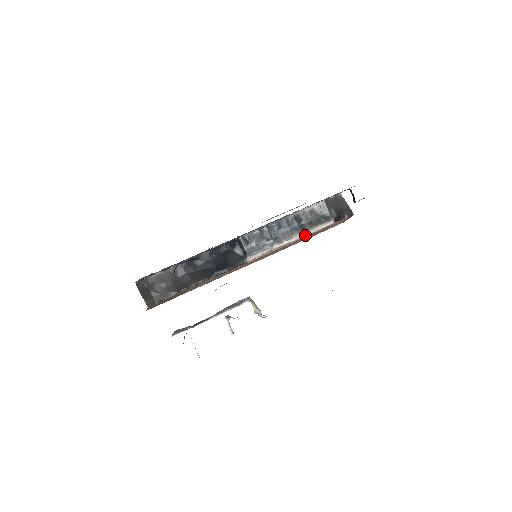
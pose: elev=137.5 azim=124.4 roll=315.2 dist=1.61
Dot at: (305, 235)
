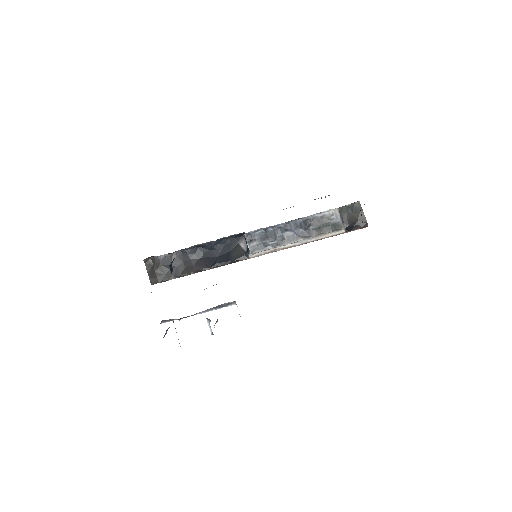
Dot at: (312, 240)
